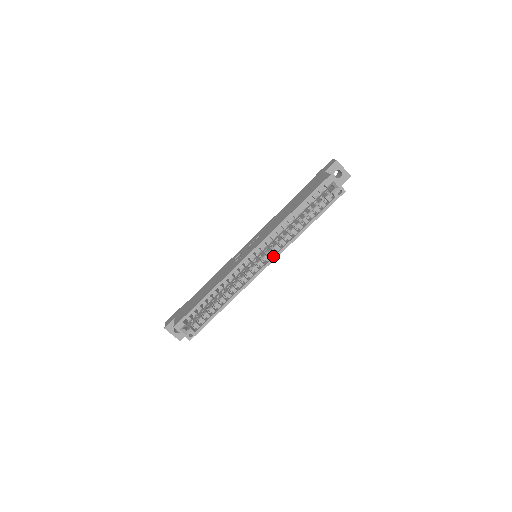
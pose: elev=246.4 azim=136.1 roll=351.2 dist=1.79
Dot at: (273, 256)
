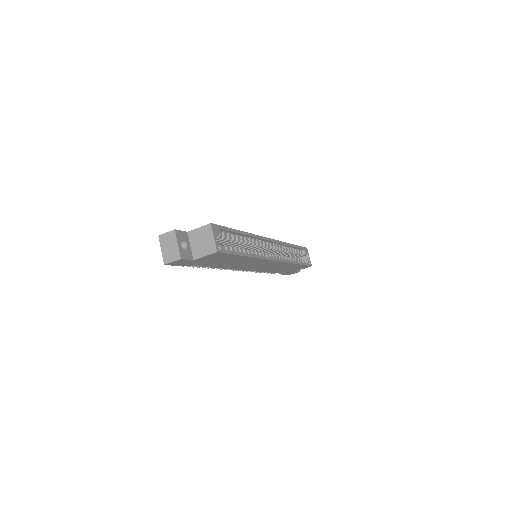
Dot at: occluded
